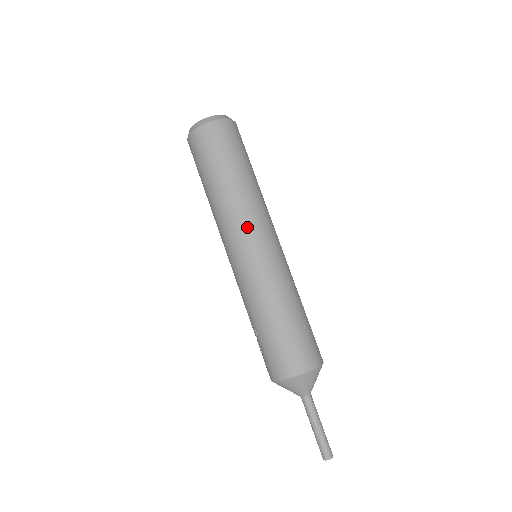
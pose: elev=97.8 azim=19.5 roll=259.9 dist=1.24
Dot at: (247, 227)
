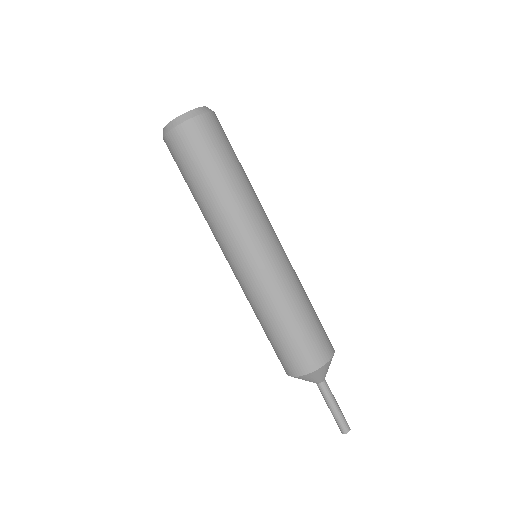
Dot at: (232, 241)
